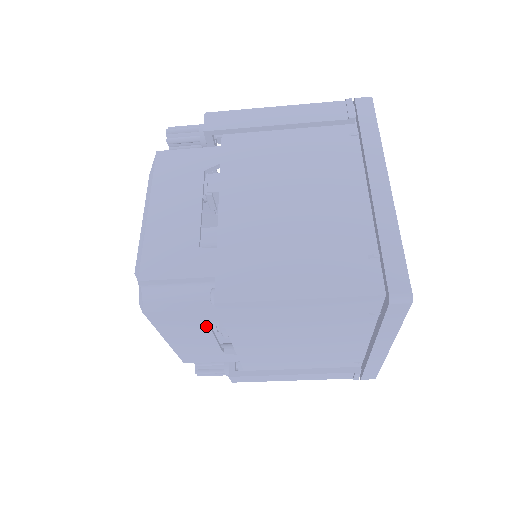
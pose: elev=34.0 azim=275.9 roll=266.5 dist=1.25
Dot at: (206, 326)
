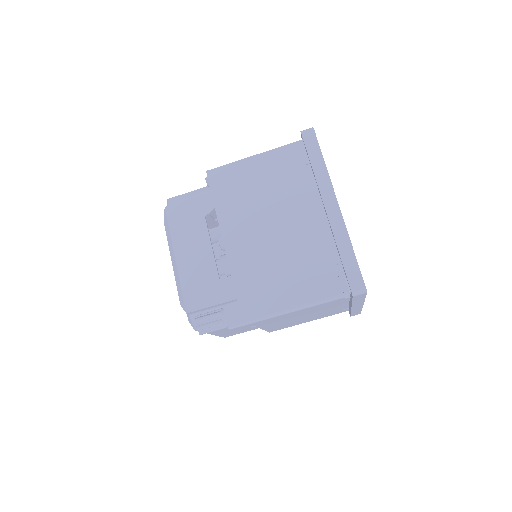
Dot at: (204, 223)
